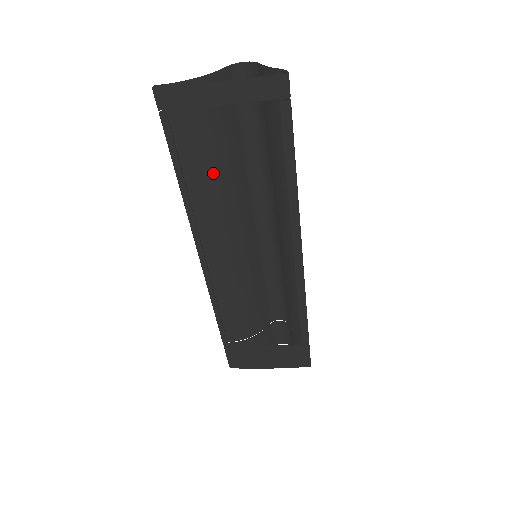
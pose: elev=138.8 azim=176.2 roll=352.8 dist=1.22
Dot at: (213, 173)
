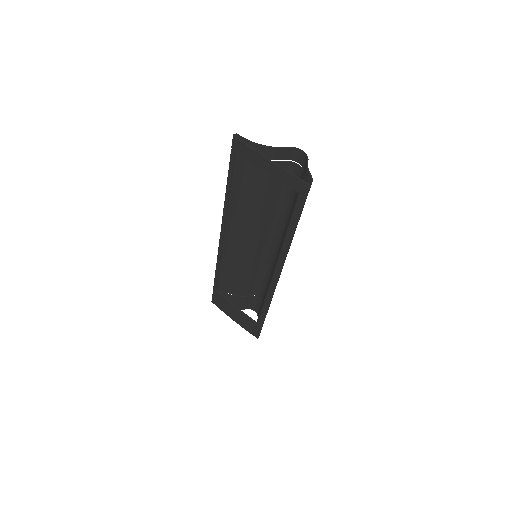
Dot at: (250, 197)
